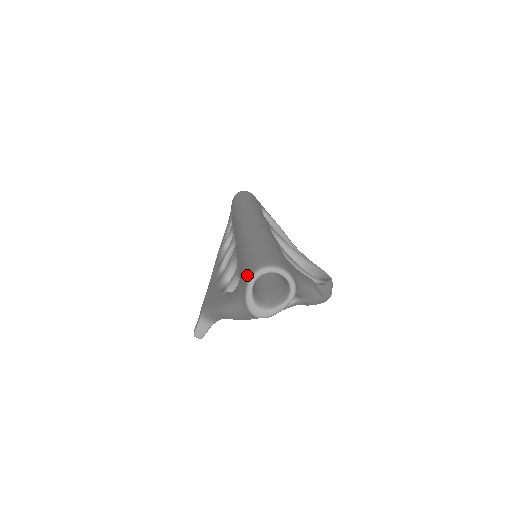
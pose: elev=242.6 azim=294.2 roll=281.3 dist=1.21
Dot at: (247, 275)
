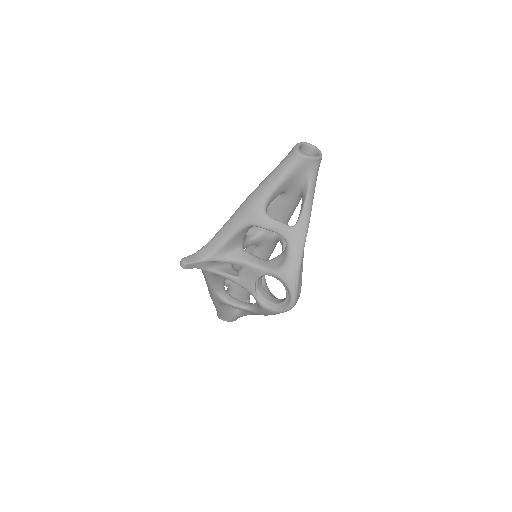
Dot at: occluded
